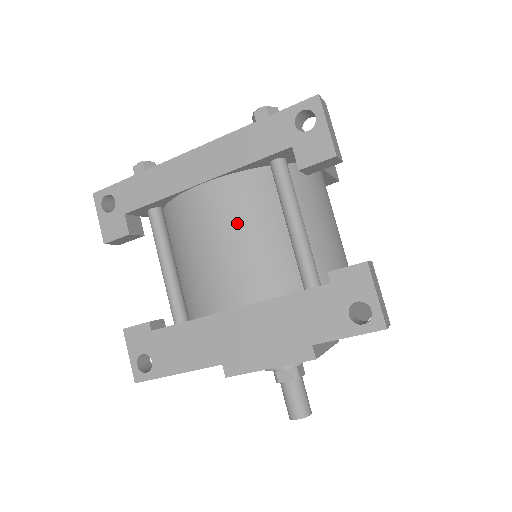
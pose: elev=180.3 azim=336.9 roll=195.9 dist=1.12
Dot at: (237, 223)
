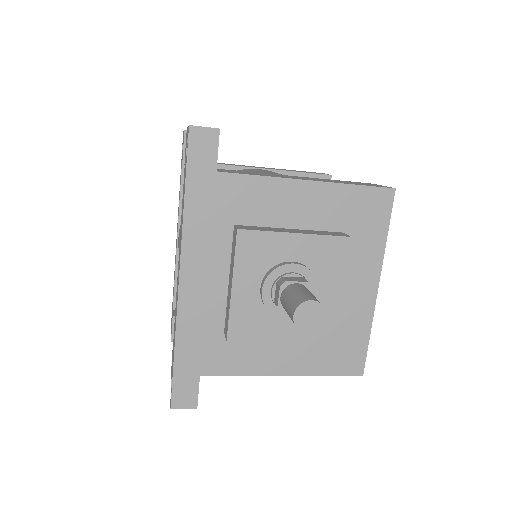
Dot at: occluded
